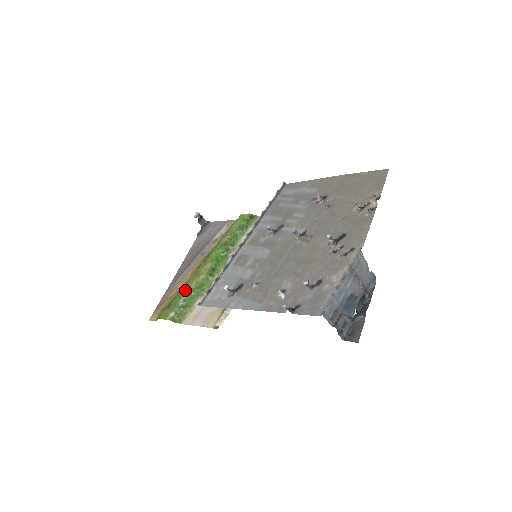
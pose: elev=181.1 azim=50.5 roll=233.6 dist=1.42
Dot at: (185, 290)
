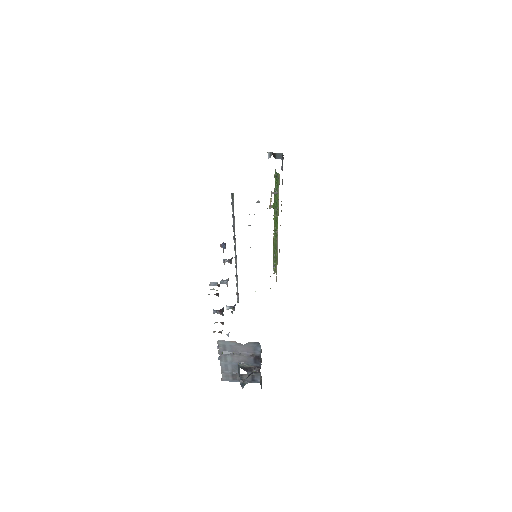
Dot at: (273, 245)
